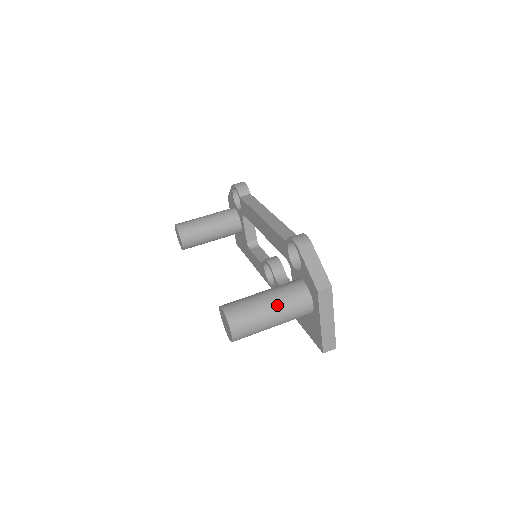
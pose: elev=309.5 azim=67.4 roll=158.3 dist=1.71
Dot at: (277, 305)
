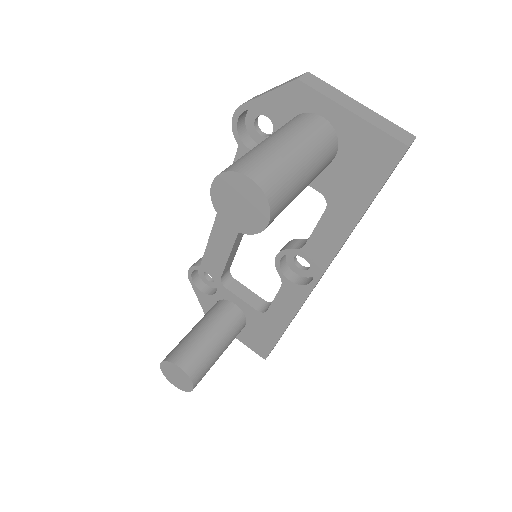
Dot at: (276, 134)
